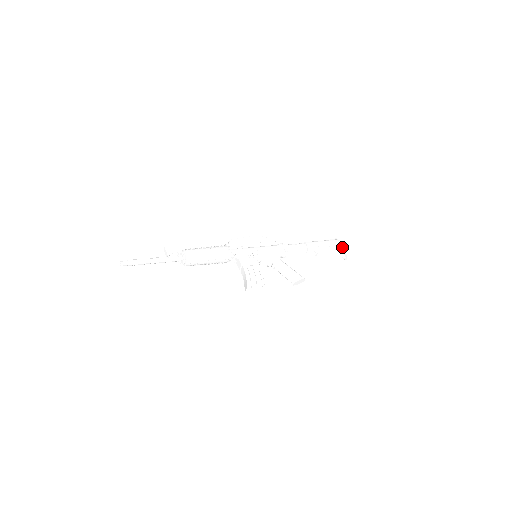
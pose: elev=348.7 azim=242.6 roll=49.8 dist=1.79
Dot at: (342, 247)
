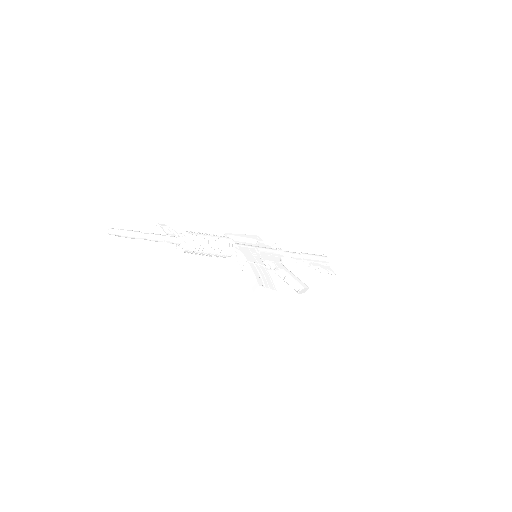
Dot at: (332, 264)
